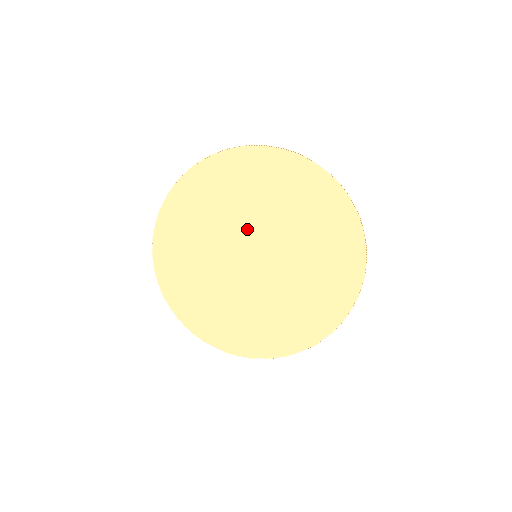
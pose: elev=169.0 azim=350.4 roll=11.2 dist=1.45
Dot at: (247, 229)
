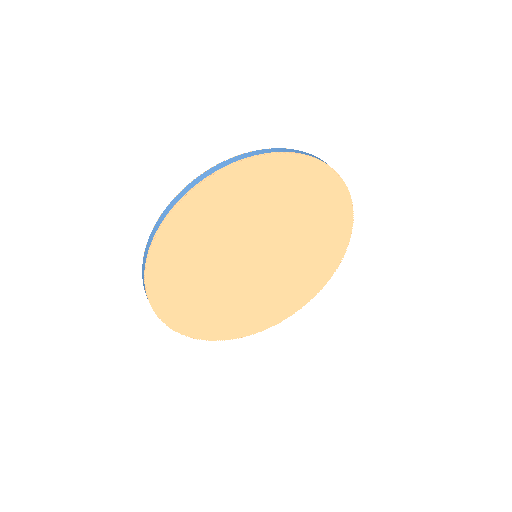
Dot at: (276, 236)
